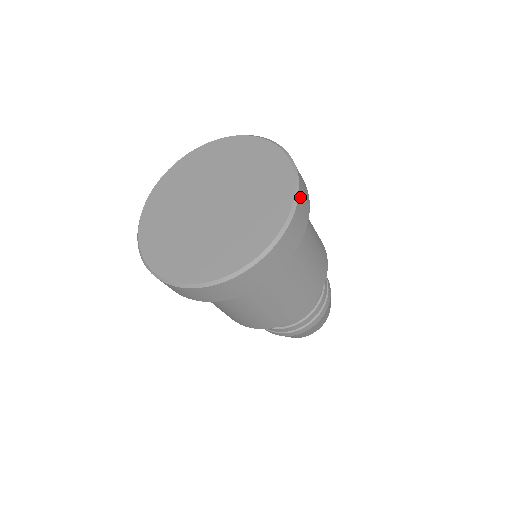
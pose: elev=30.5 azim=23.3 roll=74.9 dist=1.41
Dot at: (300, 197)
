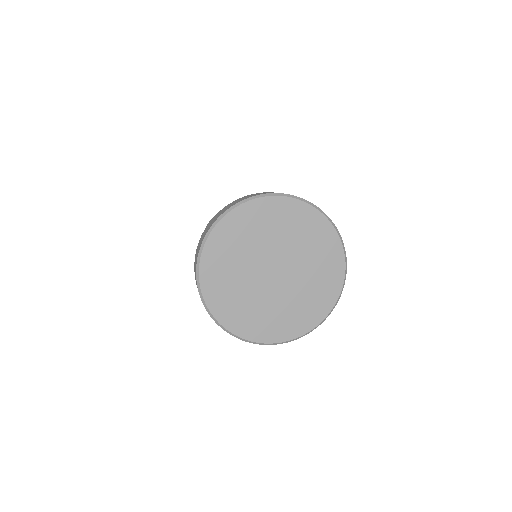
Dot at: (343, 248)
